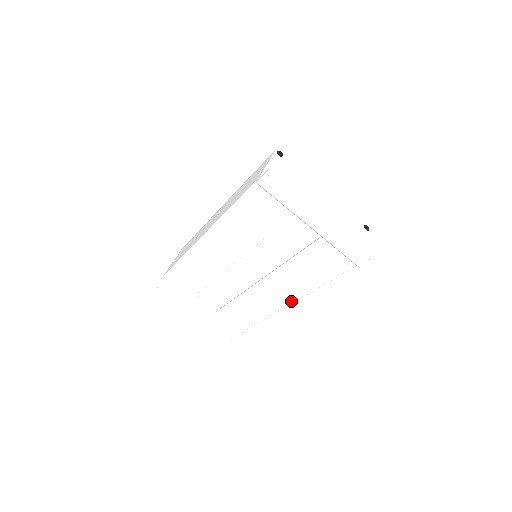
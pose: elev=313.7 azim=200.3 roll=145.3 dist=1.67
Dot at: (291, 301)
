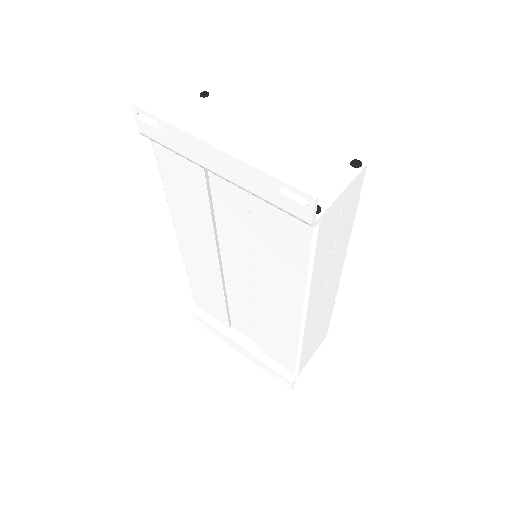
Dot at: (300, 314)
